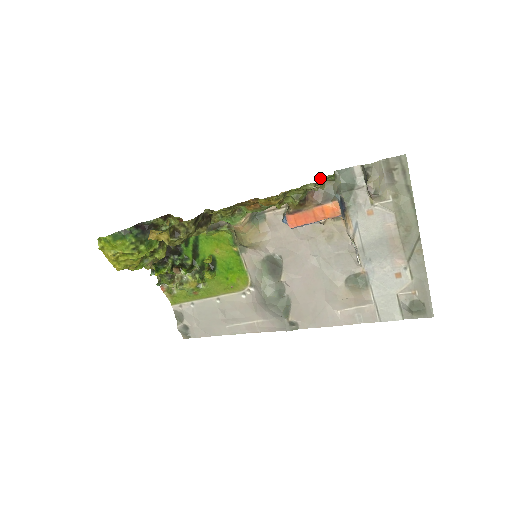
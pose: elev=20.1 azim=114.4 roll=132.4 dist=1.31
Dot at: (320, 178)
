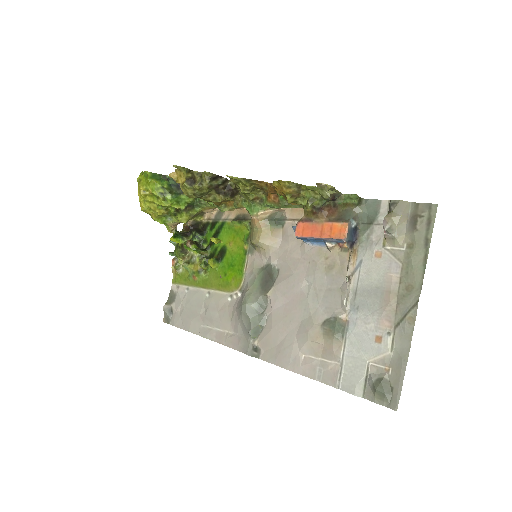
Dot at: (344, 196)
